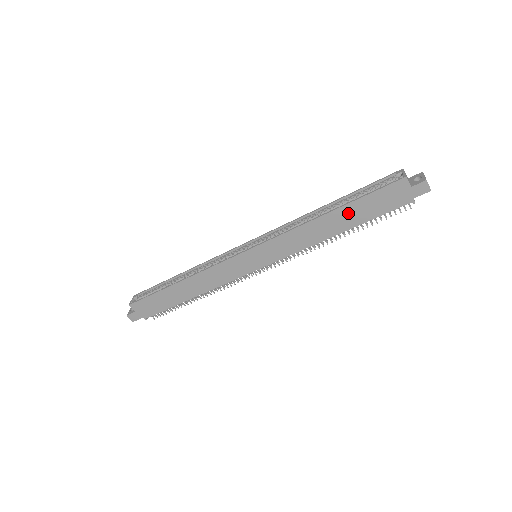
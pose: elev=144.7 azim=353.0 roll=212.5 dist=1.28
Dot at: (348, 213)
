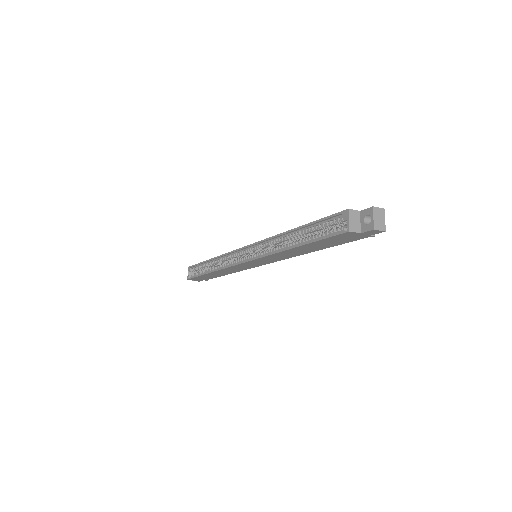
Dot at: (311, 246)
